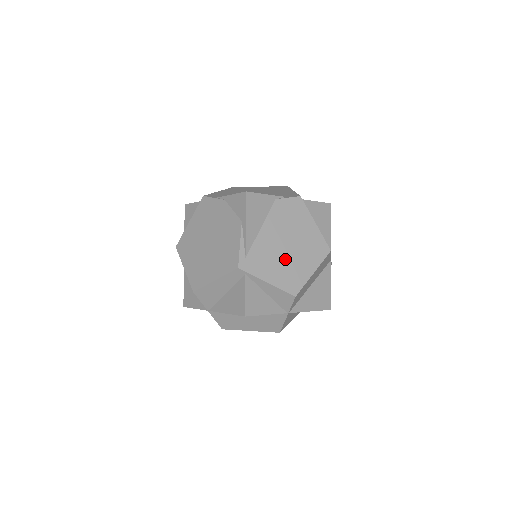
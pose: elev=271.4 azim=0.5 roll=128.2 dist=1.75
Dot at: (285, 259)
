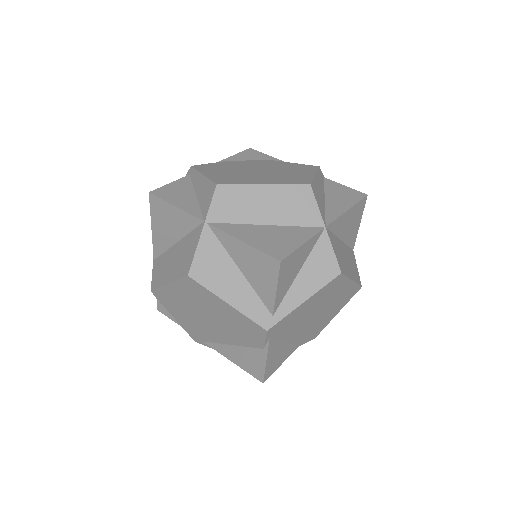
Dot at: occluded
